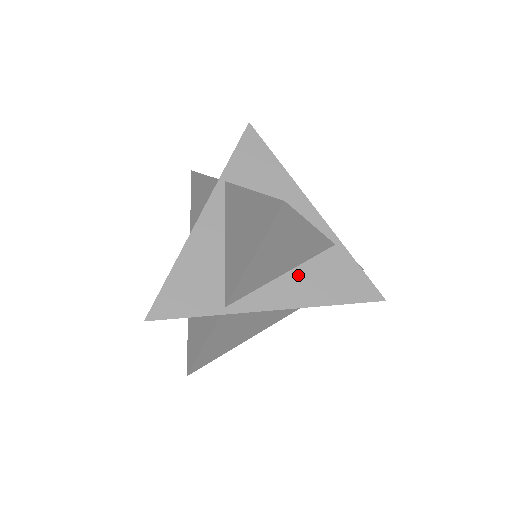
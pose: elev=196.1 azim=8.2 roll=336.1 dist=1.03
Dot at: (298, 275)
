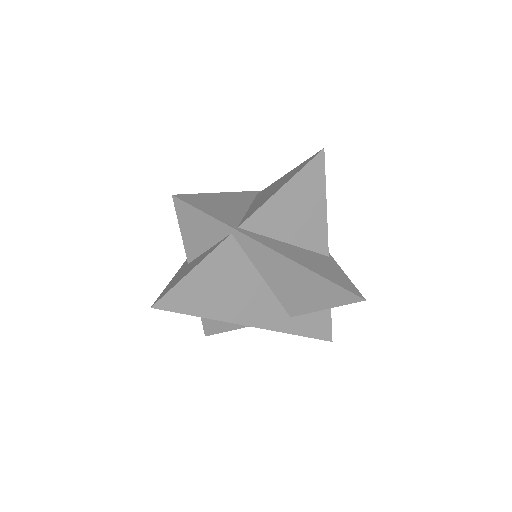
Dot at: (298, 250)
